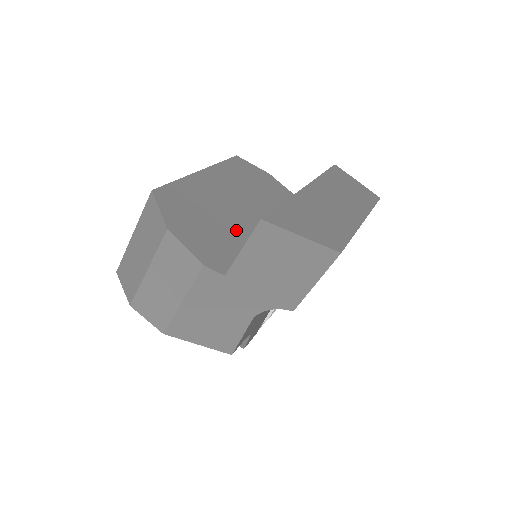
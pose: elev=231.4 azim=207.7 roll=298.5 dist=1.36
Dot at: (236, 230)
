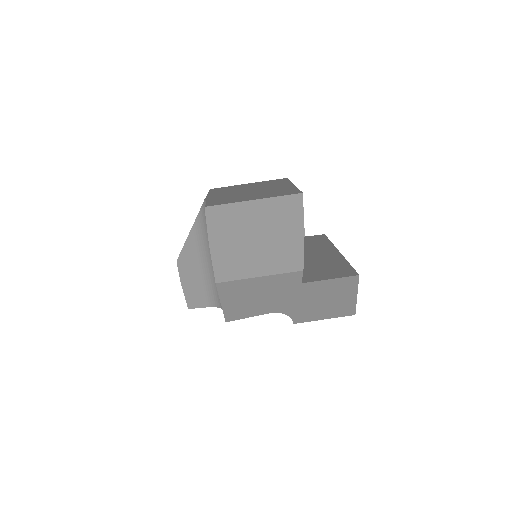
Dot at: occluded
